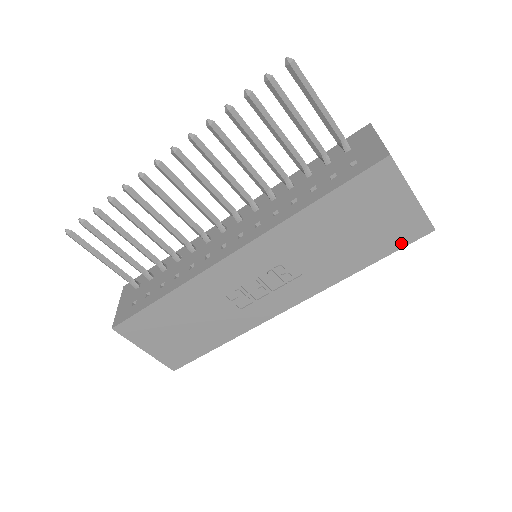
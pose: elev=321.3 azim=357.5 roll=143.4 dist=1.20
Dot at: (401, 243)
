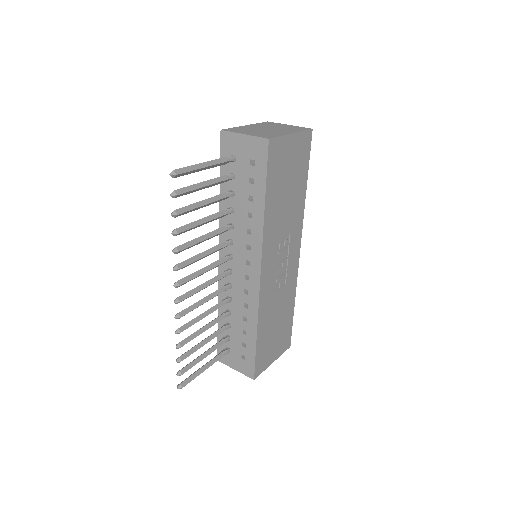
Dot at: (307, 156)
